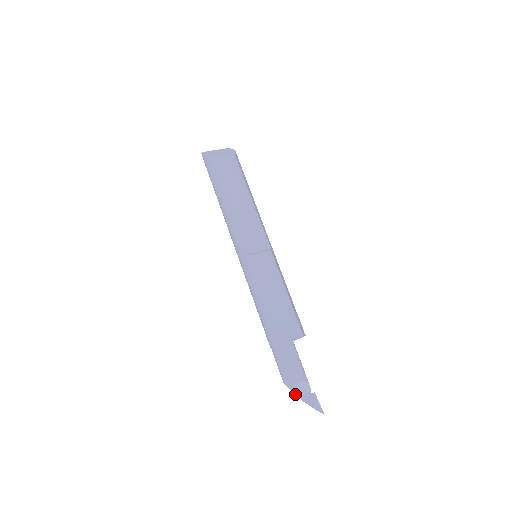
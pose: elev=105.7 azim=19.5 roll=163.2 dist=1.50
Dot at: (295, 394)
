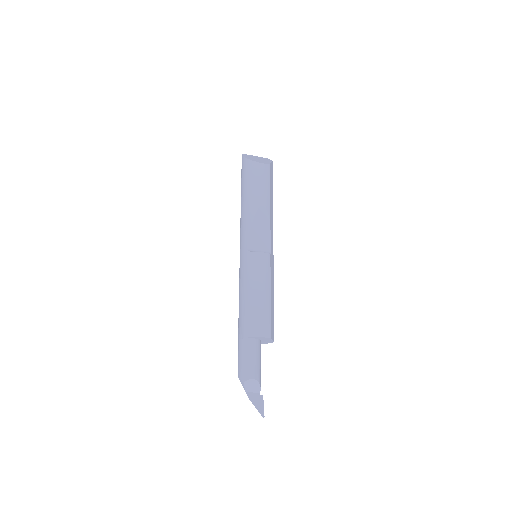
Dot at: (244, 389)
